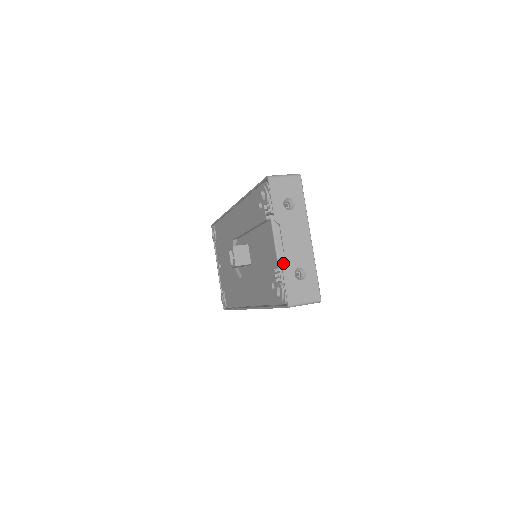
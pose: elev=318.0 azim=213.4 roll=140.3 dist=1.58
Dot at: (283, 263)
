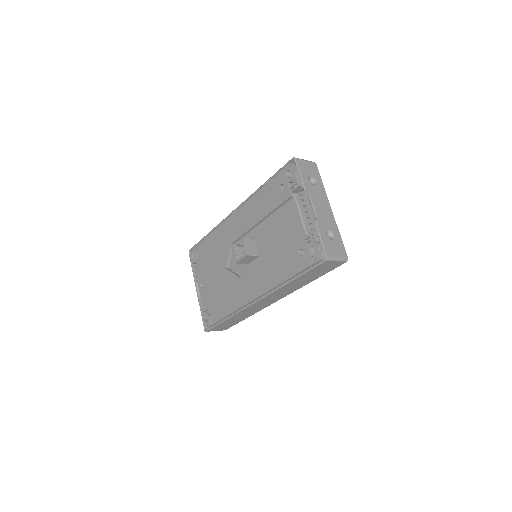
Dot at: (317, 223)
